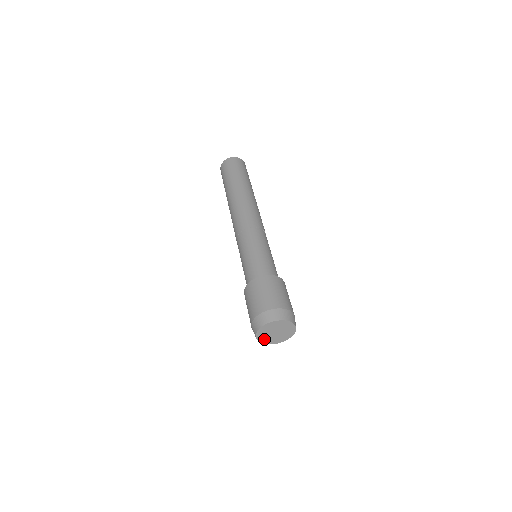
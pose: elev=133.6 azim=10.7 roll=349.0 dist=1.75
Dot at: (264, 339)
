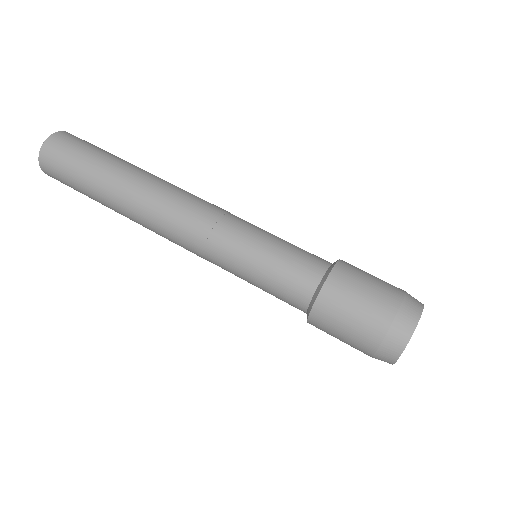
Dot at: occluded
